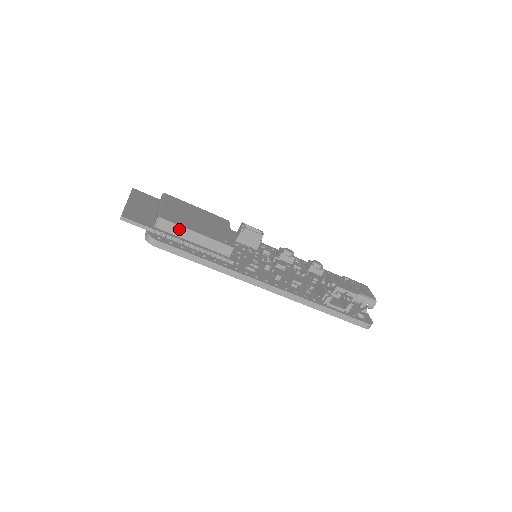
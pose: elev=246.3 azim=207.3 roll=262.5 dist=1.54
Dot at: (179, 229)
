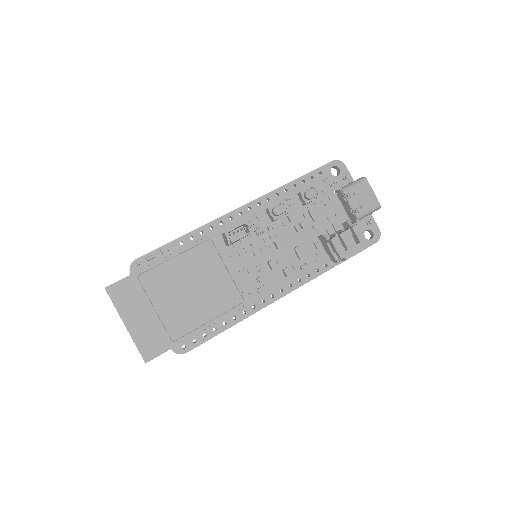
Dot at: (193, 330)
